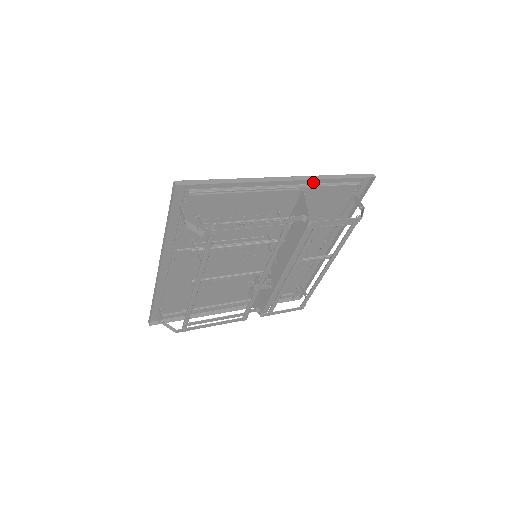
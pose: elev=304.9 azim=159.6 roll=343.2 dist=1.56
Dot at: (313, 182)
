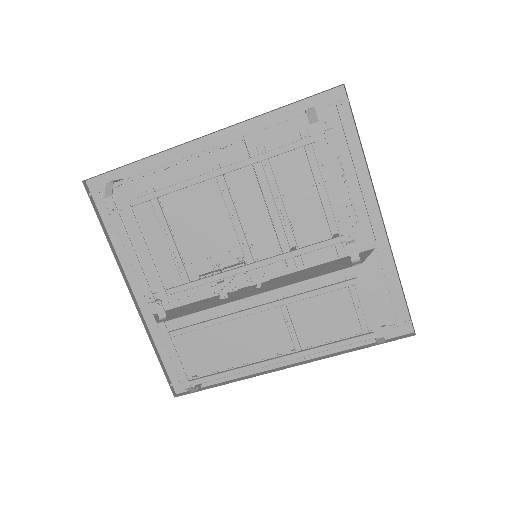
Dot at: (382, 260)
